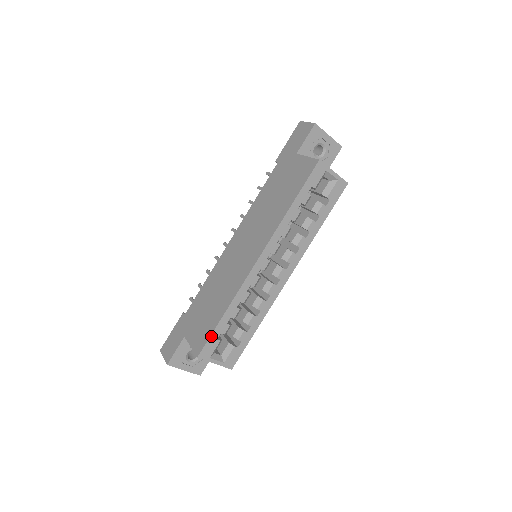
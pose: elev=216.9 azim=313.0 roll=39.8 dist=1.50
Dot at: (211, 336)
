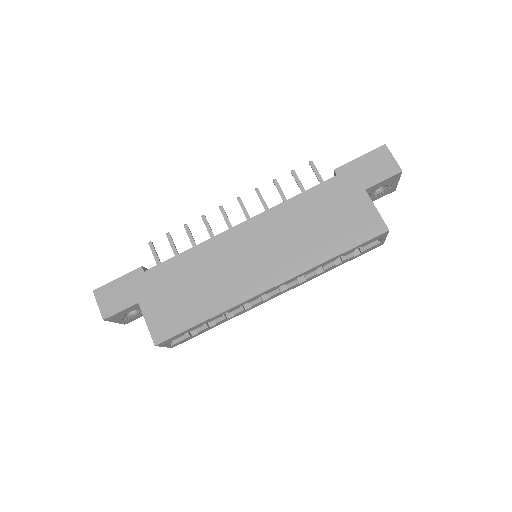
Dot at: (181, 333)
